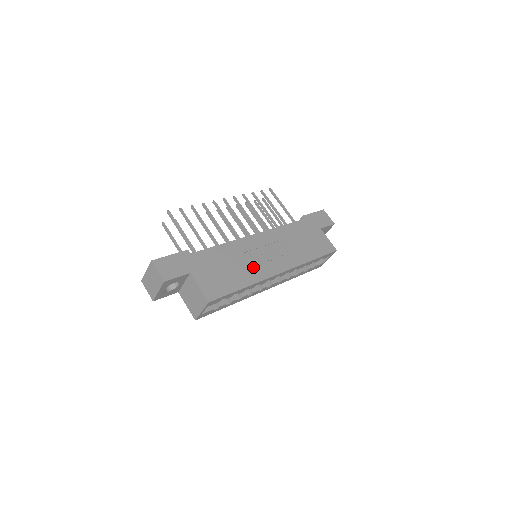
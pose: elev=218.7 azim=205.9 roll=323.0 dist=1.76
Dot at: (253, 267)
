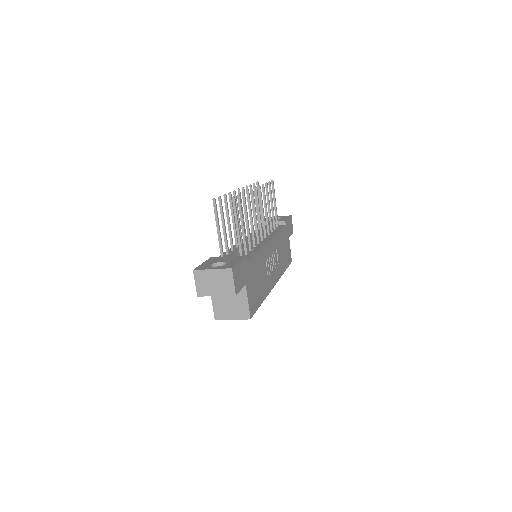
Dot at: (267, 278)
